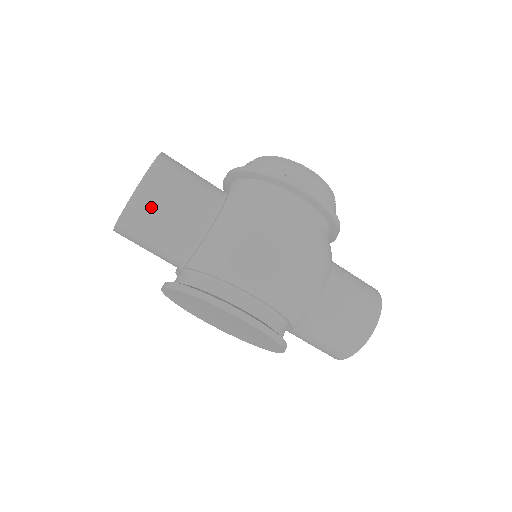
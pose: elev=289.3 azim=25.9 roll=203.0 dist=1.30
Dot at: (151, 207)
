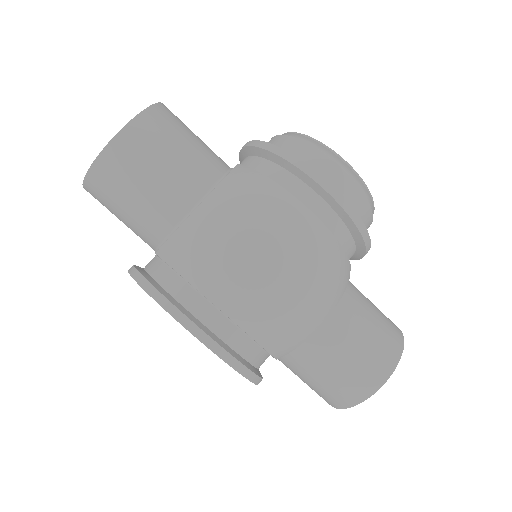
Dot at: (123, 171)
